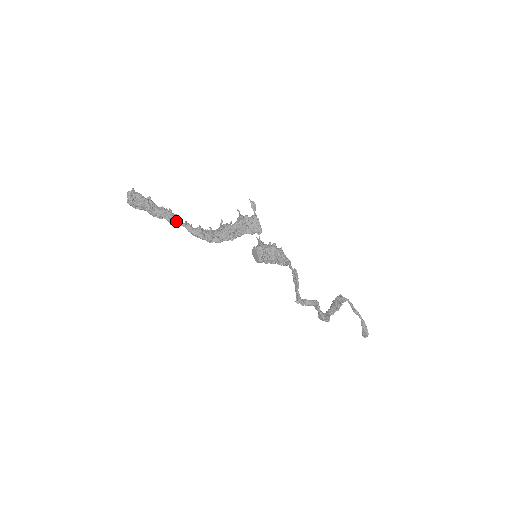
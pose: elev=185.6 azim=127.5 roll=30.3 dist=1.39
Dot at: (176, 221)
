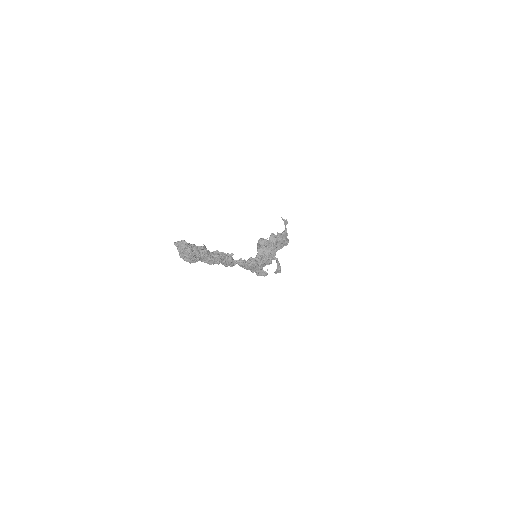
Dot at: (233, 262)
